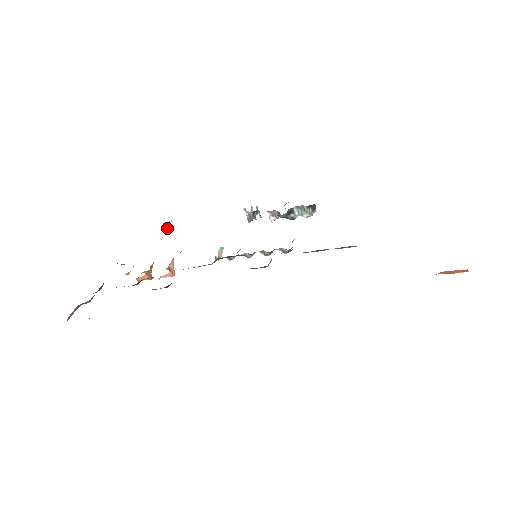
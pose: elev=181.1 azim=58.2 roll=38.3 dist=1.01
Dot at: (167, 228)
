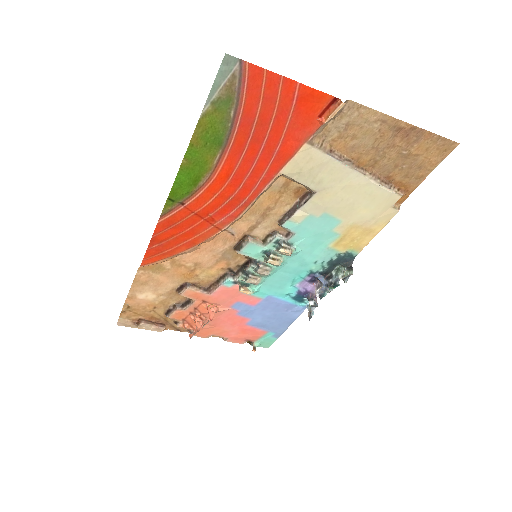
Dot at: (253, 348)
